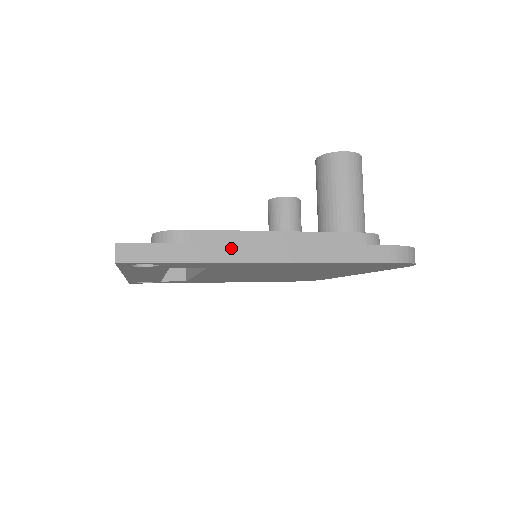
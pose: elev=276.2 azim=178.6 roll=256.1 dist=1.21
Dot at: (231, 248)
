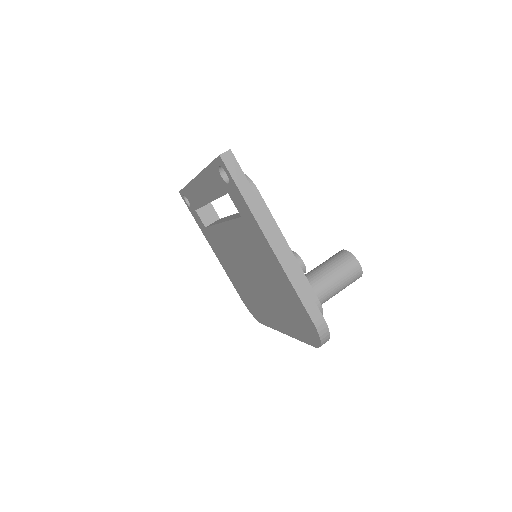
Dot at: (265, 218)
